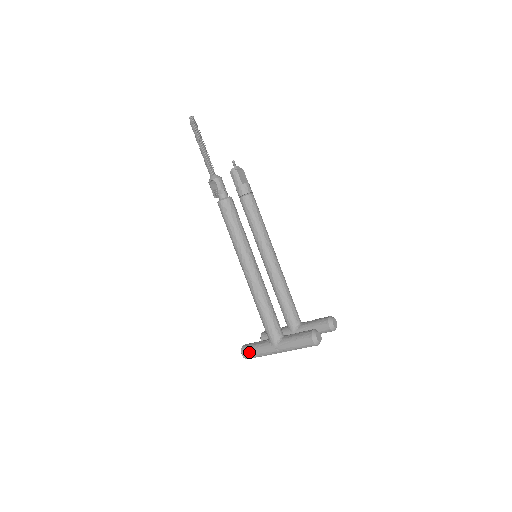
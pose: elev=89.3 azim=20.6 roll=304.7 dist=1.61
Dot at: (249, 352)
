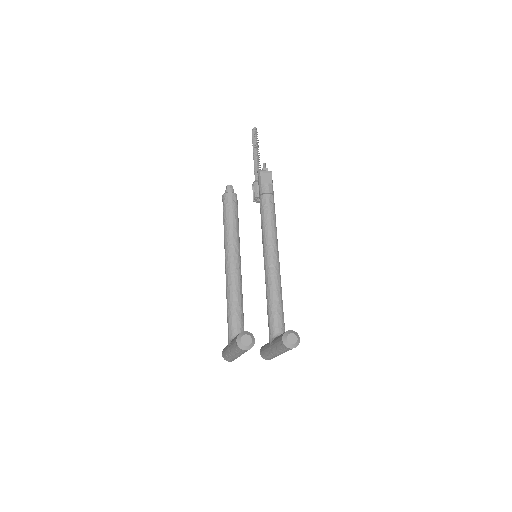
Dot at: (223, 351)
